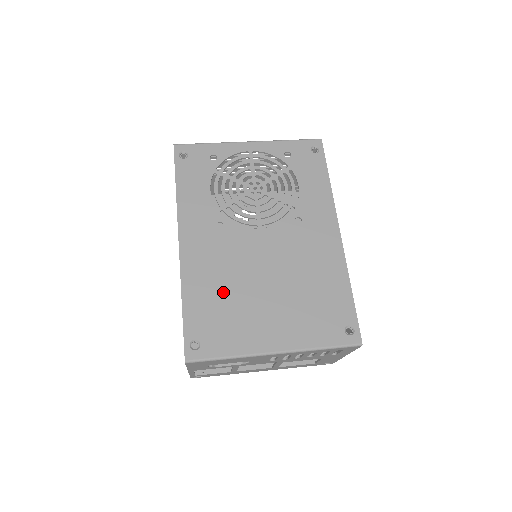
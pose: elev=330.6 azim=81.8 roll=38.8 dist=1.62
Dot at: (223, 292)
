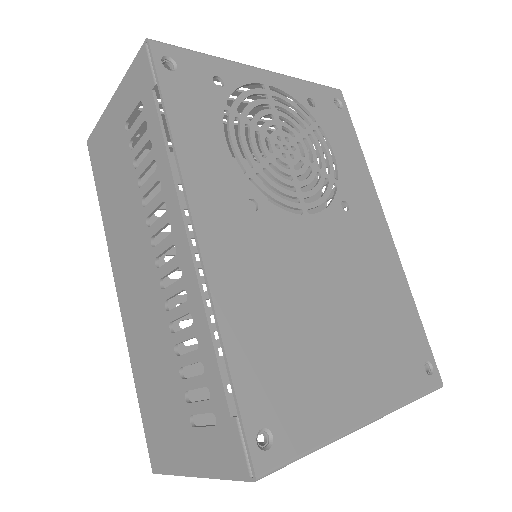
Dot at: (283, 328)
